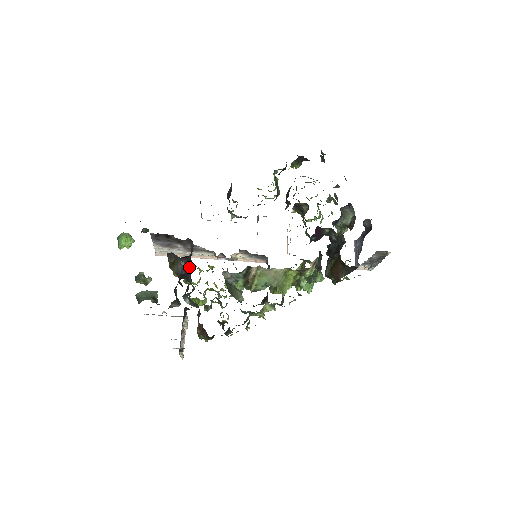
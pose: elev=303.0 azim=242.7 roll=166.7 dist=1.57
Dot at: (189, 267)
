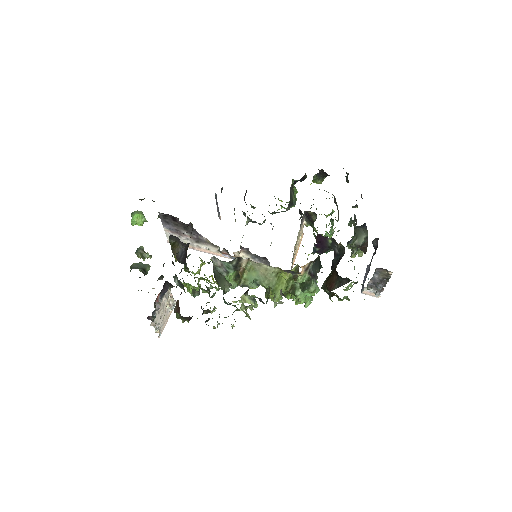
Dot at: occluded
